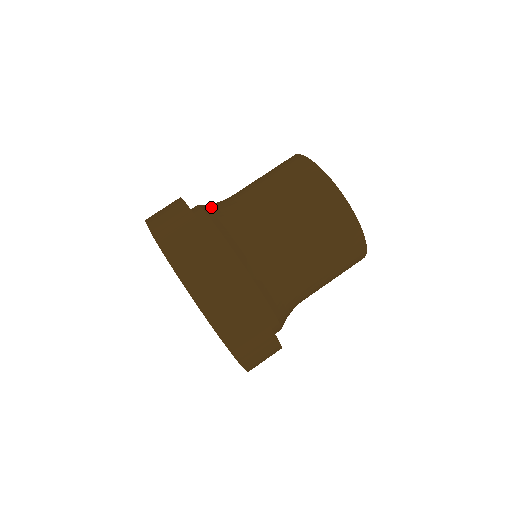
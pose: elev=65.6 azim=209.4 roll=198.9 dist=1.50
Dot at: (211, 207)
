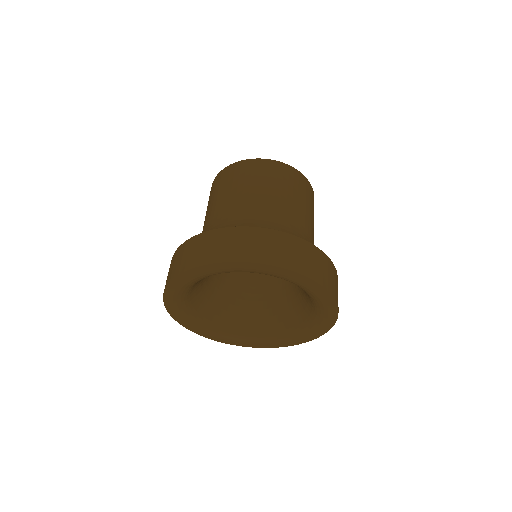
Dot at: occluded
